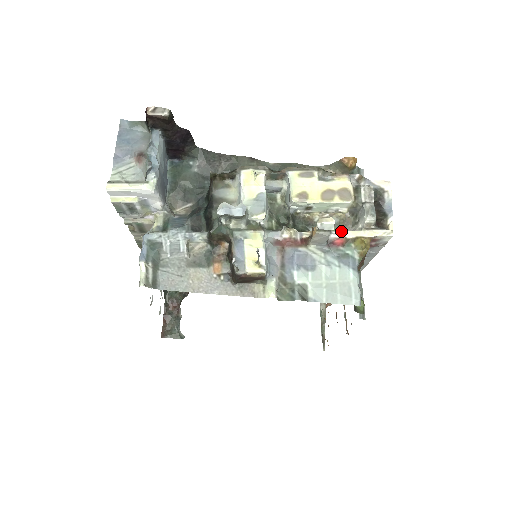
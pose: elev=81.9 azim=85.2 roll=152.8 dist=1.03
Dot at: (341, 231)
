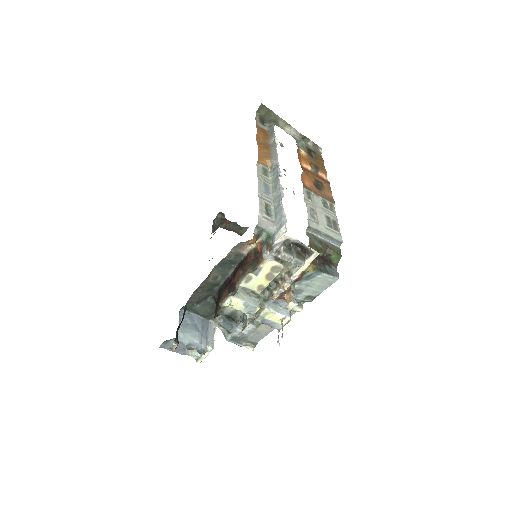
Dot at: (294, 275)
